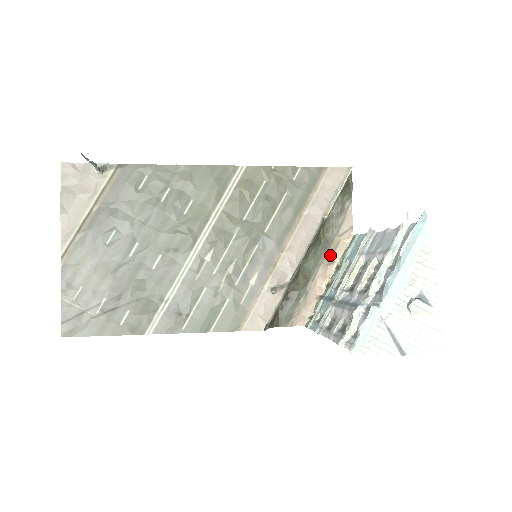
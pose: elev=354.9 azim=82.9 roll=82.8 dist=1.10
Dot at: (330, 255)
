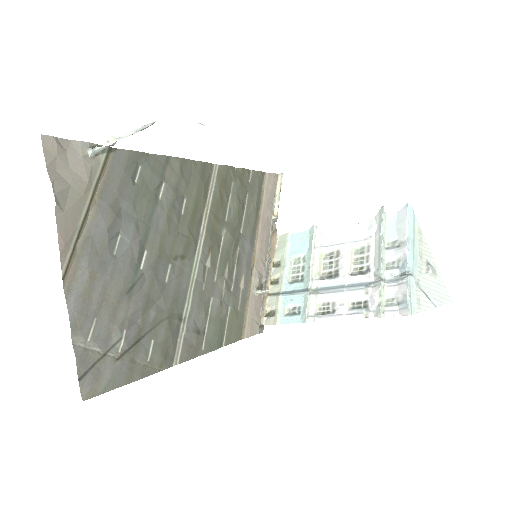
Dot at: occluded
